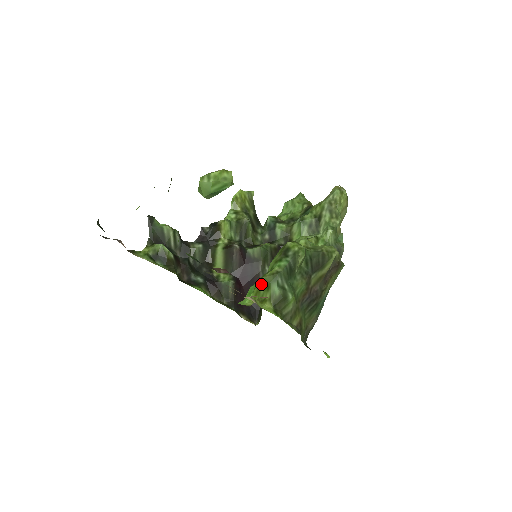
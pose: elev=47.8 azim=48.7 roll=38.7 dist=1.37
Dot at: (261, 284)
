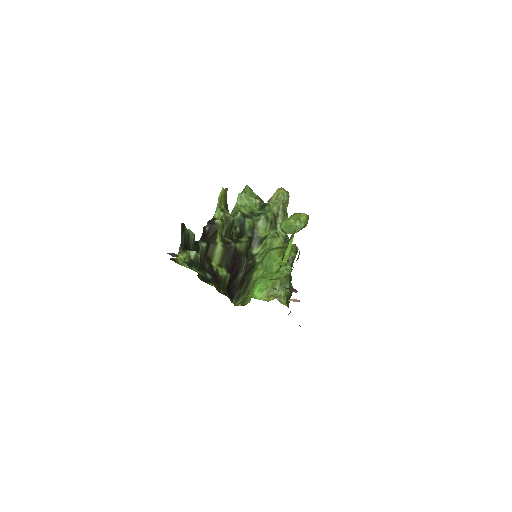
Dot at: (276, 284)
